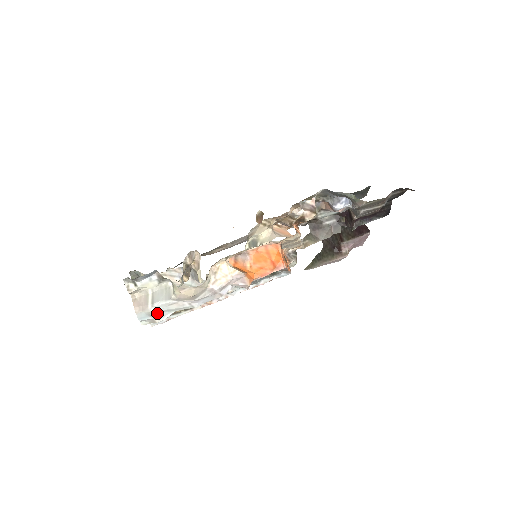
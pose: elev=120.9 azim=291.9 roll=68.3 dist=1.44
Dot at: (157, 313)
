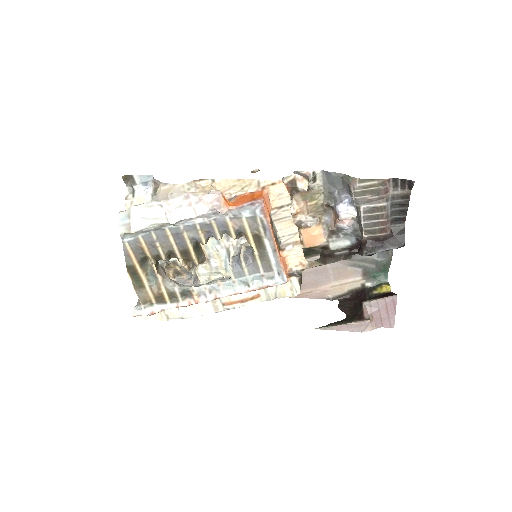
Dot at: (136, 216)
